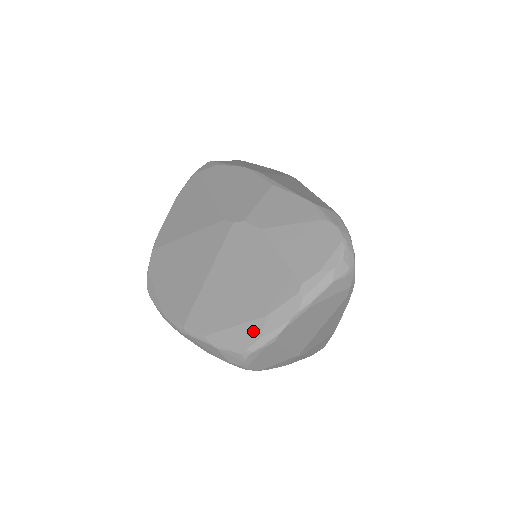
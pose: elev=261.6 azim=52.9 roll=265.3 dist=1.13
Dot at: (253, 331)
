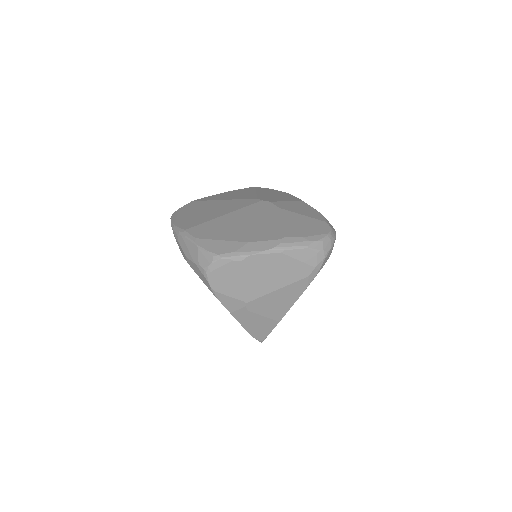
Dot at: (232, 247)
